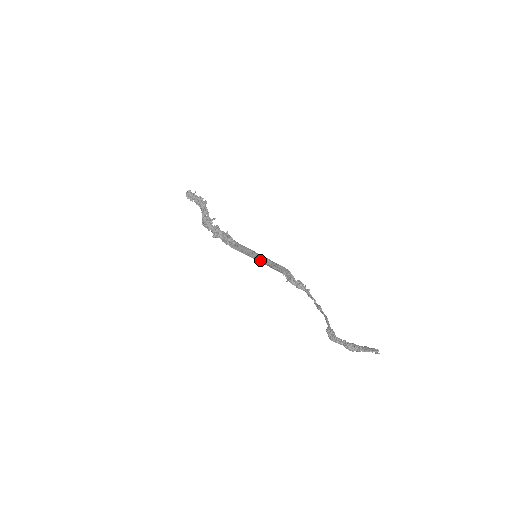
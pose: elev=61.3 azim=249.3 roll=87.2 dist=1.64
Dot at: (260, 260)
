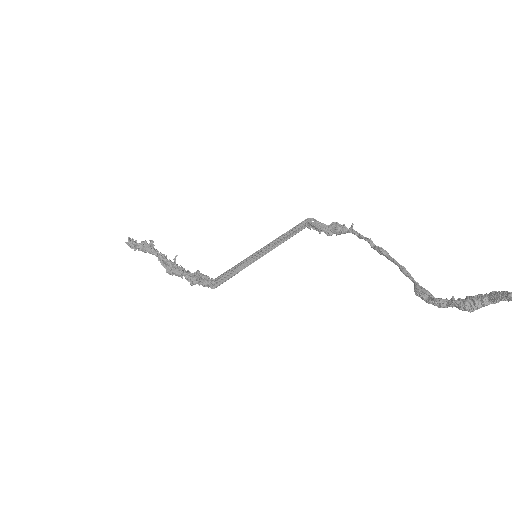
Dot at: occluded
